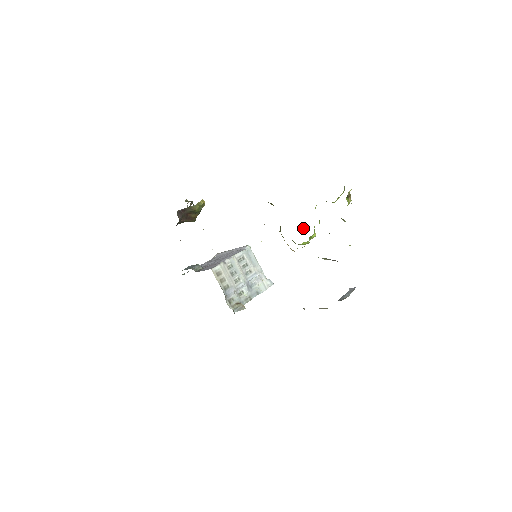
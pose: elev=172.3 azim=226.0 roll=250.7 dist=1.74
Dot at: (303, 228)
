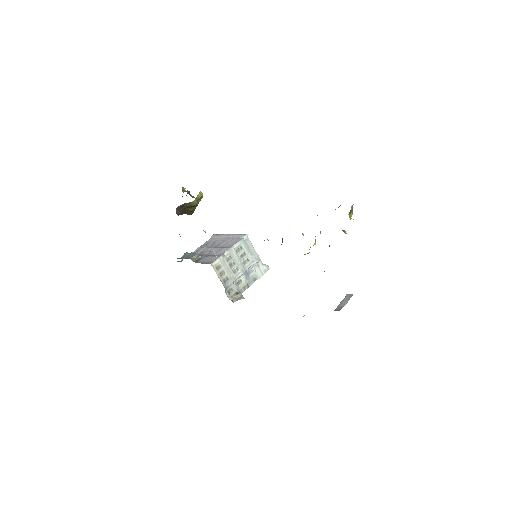
Dot at: occluded
